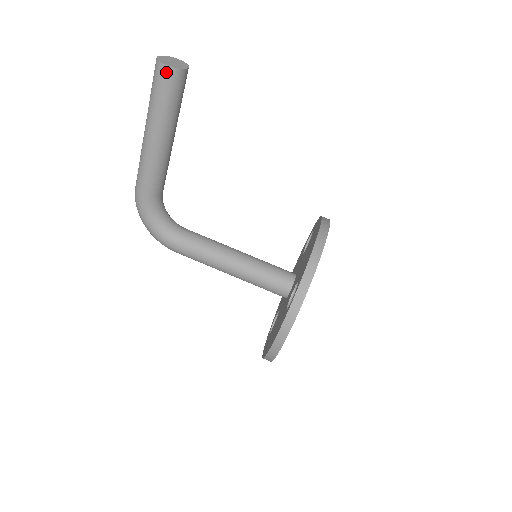
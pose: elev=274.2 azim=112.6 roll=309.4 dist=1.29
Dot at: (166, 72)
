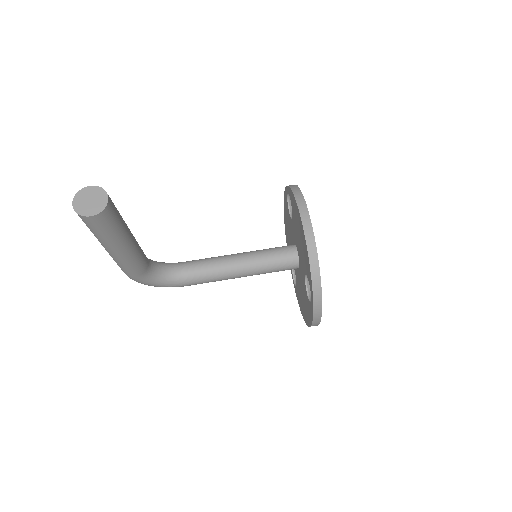
Dot at: (94, 219)
